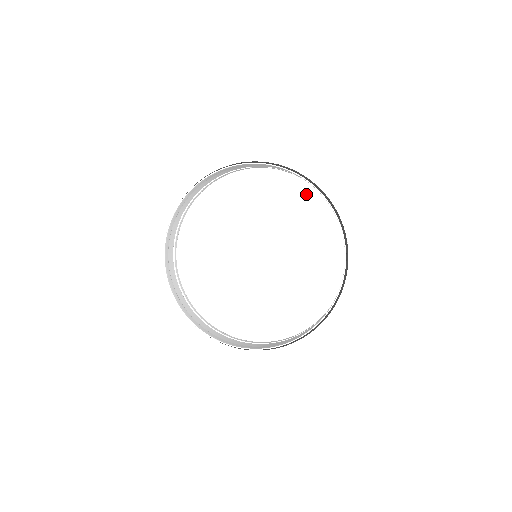
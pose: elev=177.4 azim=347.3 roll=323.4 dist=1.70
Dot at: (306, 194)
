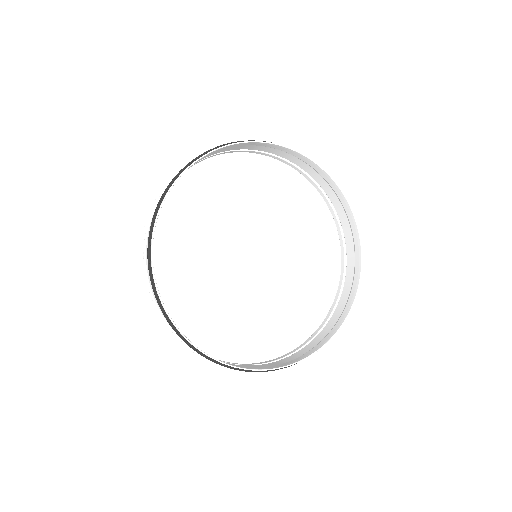
Dot at: (281, 174)
